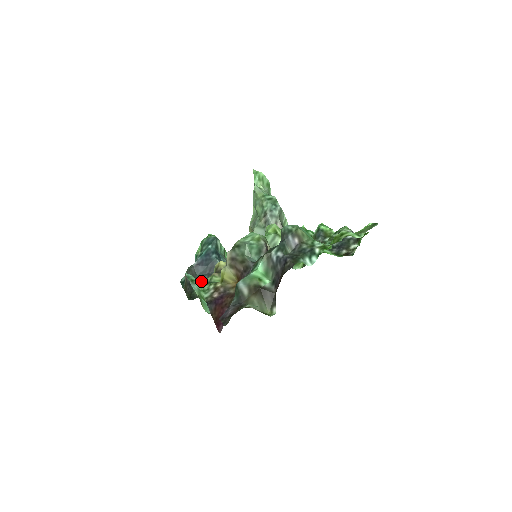
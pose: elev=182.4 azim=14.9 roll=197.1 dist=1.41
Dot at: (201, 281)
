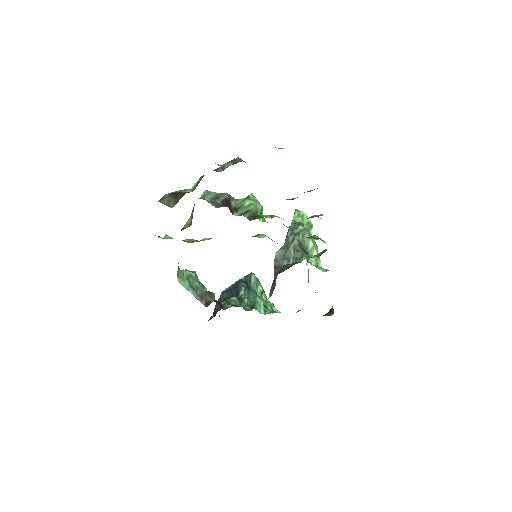
Dot at: occluded
